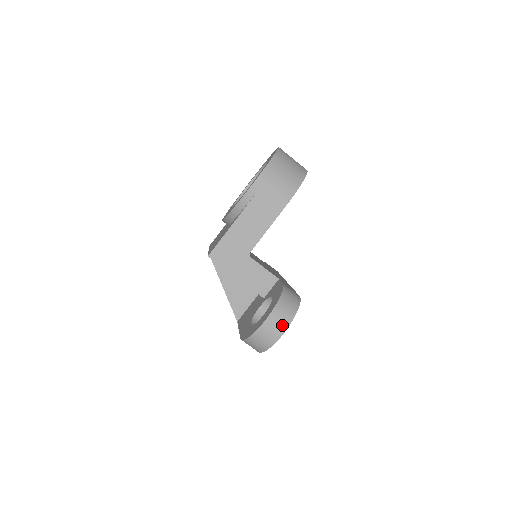
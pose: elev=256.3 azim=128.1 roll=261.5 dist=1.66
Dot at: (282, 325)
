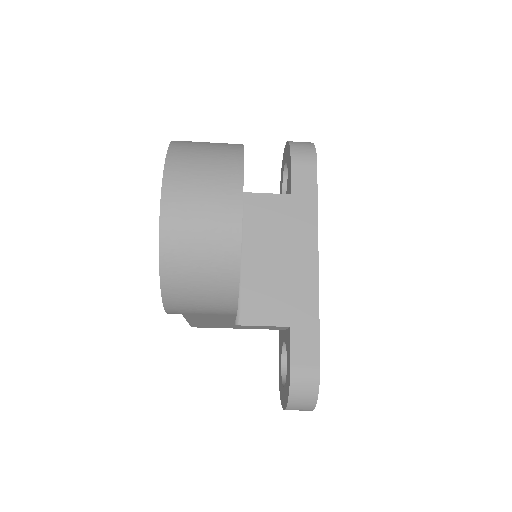
Dot at: (305, 410)
